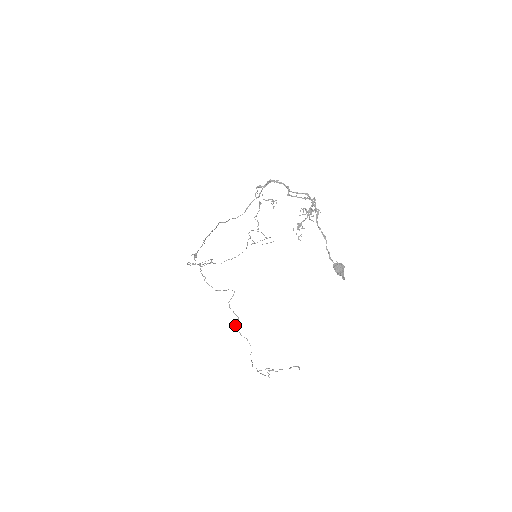
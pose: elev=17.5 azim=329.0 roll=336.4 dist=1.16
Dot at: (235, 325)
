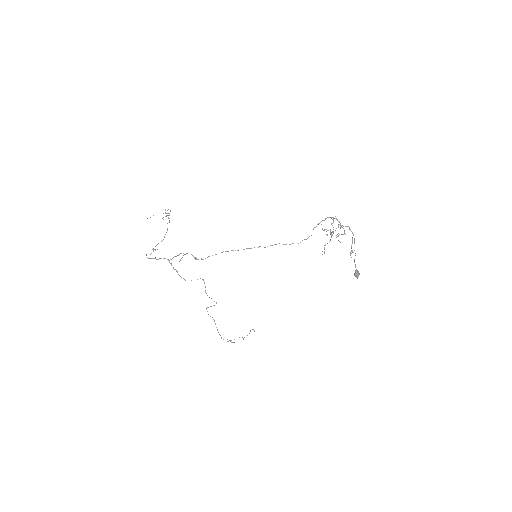
Dot at: (206, 308)
